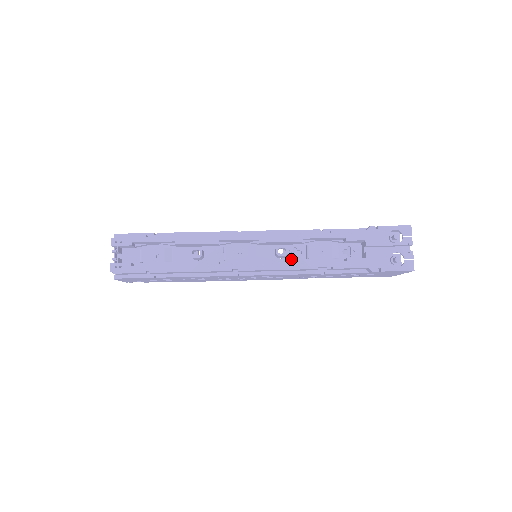
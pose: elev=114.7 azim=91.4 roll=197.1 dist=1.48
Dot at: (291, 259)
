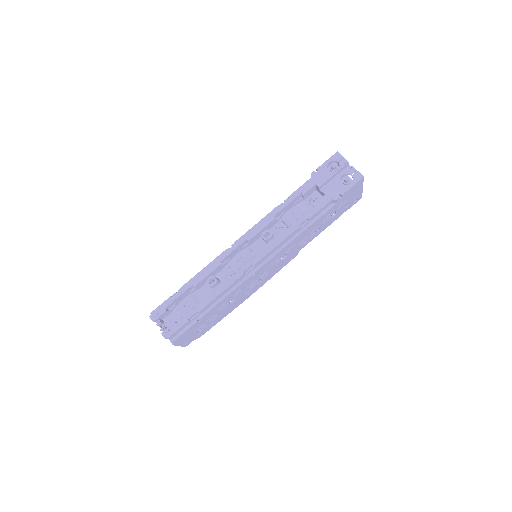
Dot at: (277, 235)
